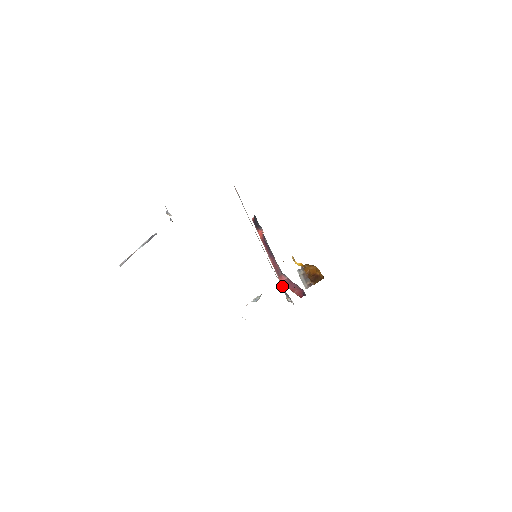
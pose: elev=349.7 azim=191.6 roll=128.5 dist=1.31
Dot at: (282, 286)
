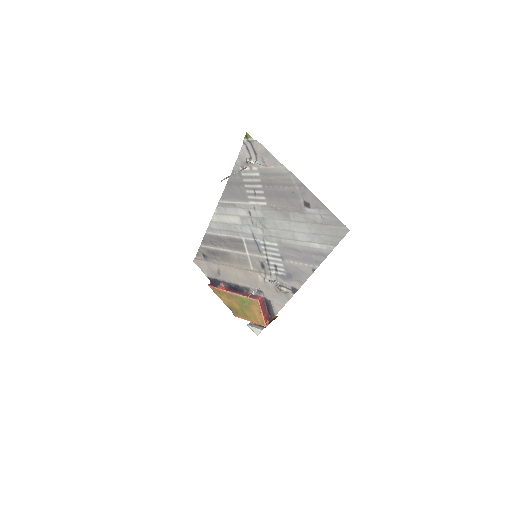
Dot at: (275, 280)
